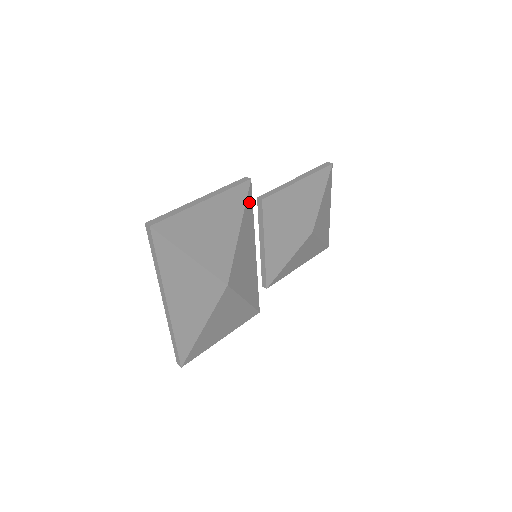
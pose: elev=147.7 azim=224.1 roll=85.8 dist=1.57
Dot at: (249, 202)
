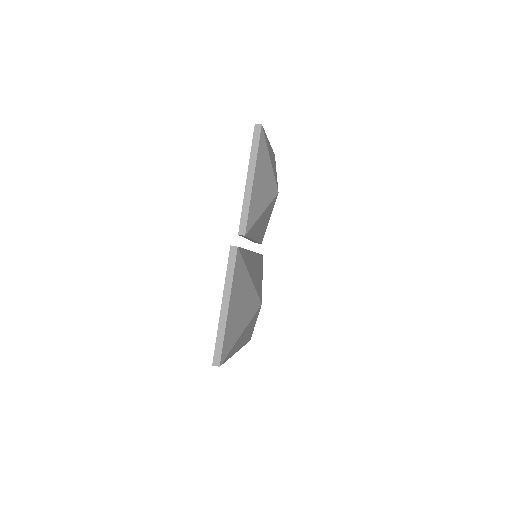
Dot at: (243, 255)
